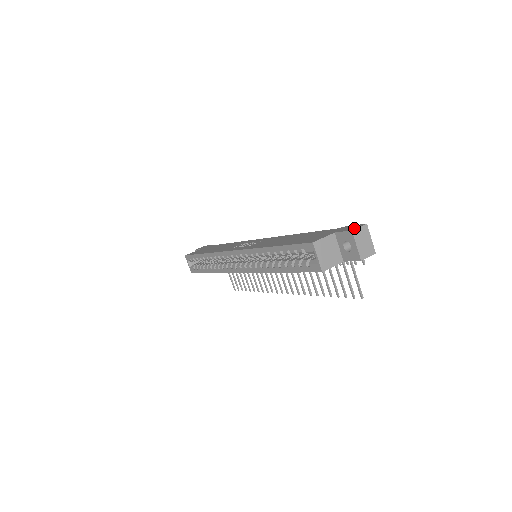
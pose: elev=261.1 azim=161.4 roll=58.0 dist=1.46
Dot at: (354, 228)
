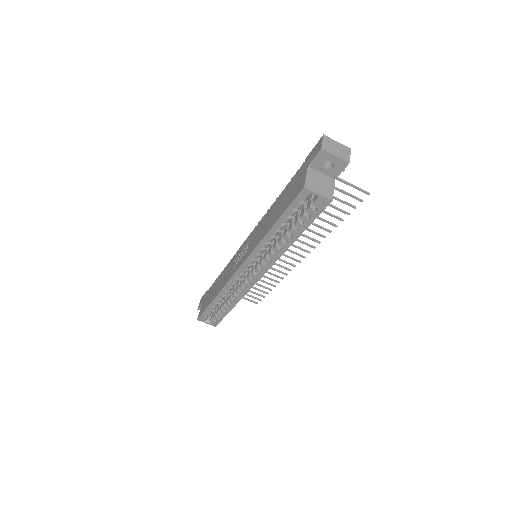
Dot at: (320, 146)
